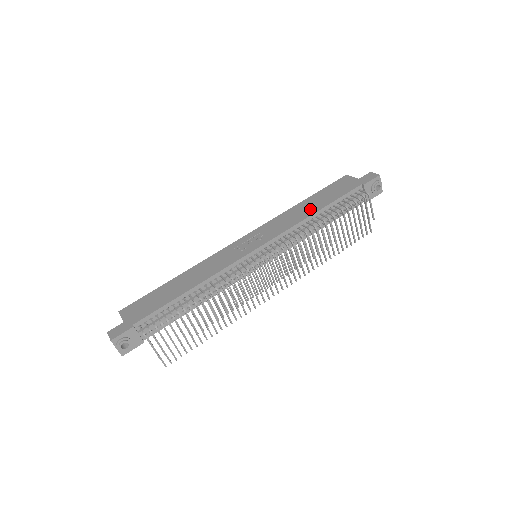
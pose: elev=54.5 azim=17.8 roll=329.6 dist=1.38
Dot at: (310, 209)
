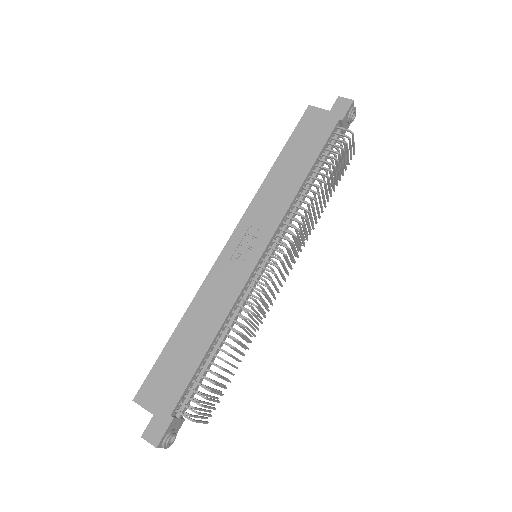
Dot at: (295, 174)
